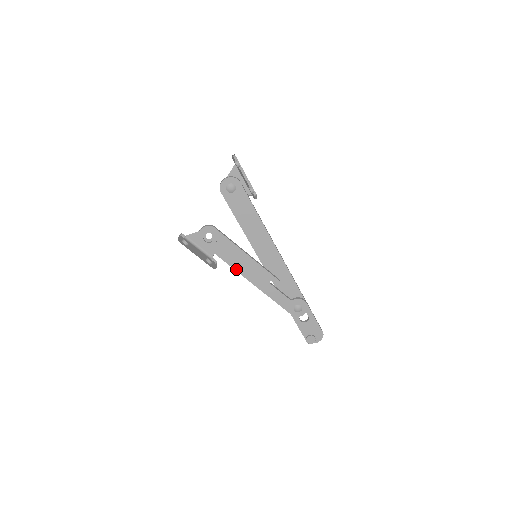
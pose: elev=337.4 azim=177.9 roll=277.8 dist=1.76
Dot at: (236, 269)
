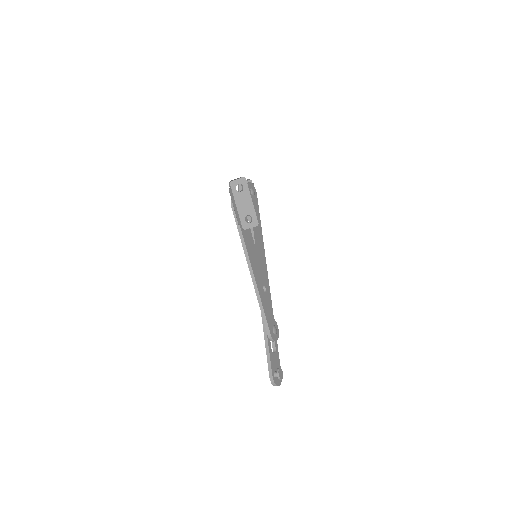
Dot at: (248, 252)
